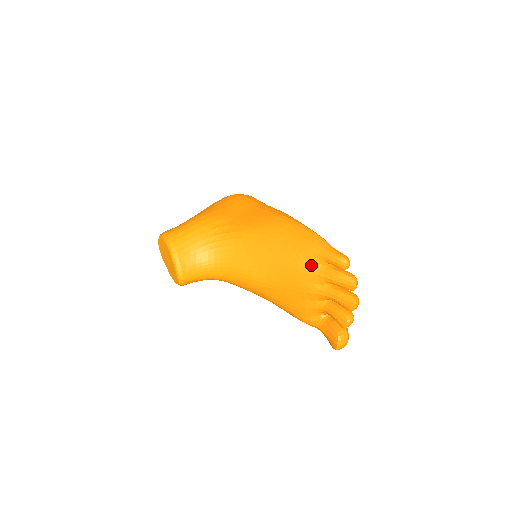
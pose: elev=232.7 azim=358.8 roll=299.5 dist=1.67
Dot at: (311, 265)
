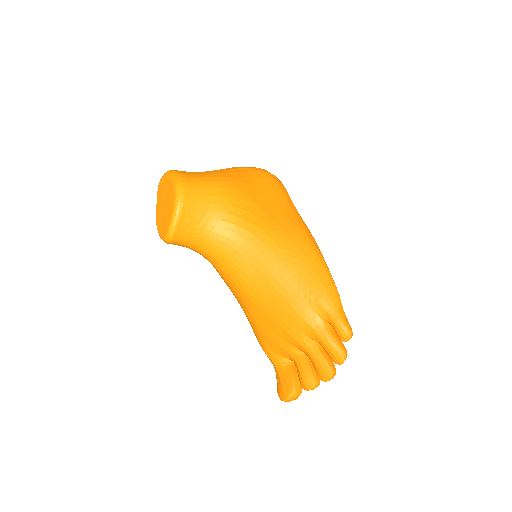
Dot at: (312, 314)
